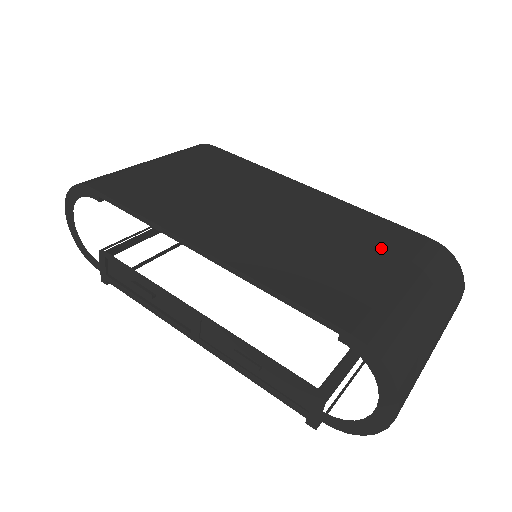
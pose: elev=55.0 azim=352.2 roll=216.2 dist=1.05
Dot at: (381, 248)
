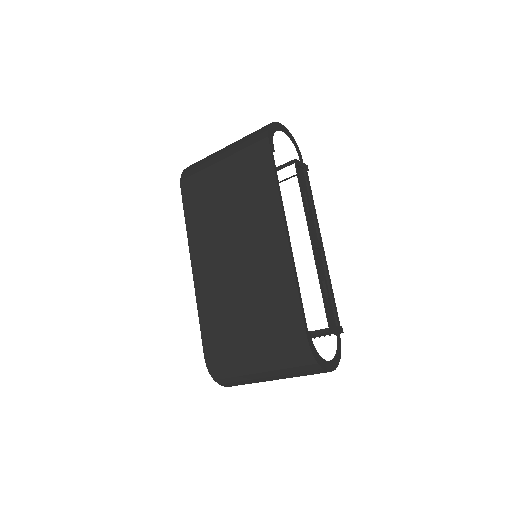
Dot at: (267, 323)
